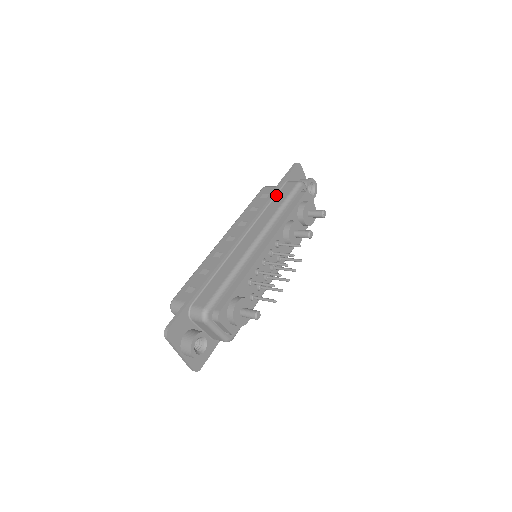
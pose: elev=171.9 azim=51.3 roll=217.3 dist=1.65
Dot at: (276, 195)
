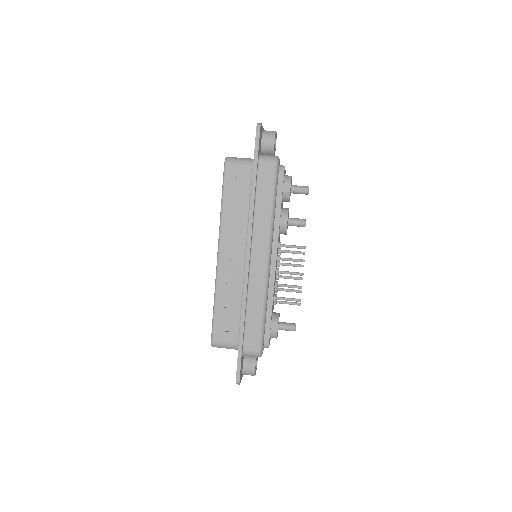
Dot at: (256, 188)
